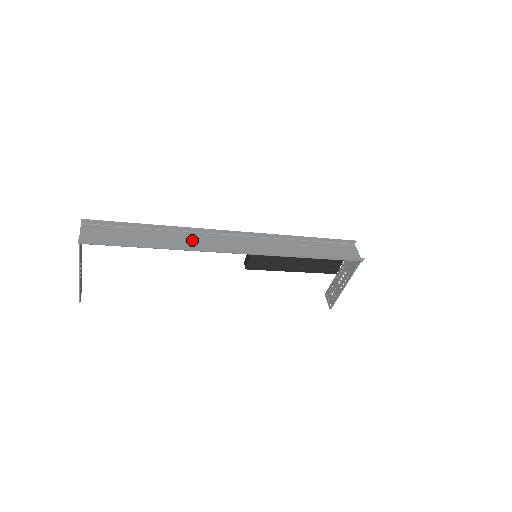
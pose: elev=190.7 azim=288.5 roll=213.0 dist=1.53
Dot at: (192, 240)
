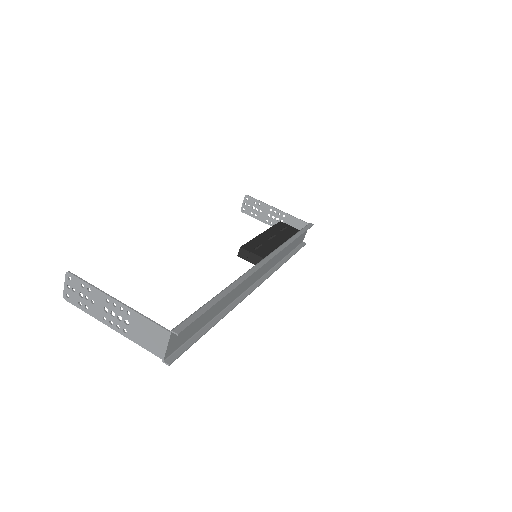
Dot at: (238, 288)
